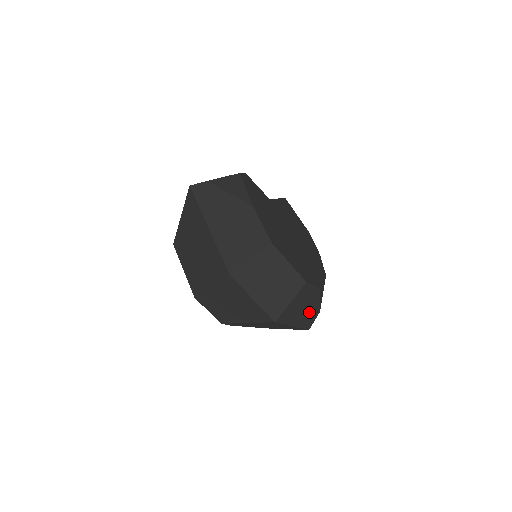
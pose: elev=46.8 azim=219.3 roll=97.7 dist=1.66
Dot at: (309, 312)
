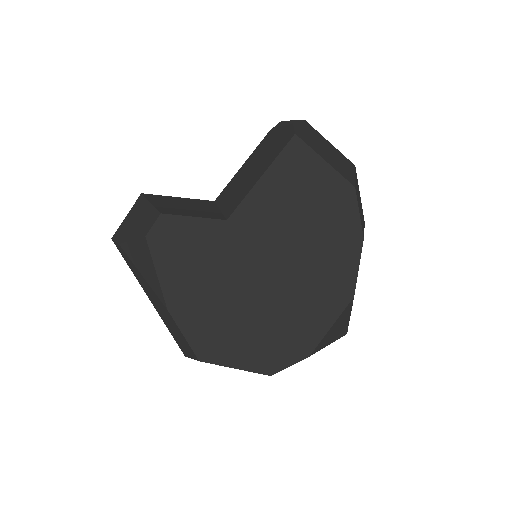
Dot at: occluded
